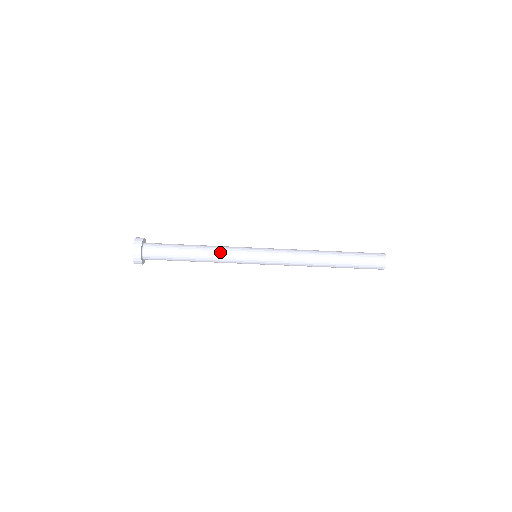
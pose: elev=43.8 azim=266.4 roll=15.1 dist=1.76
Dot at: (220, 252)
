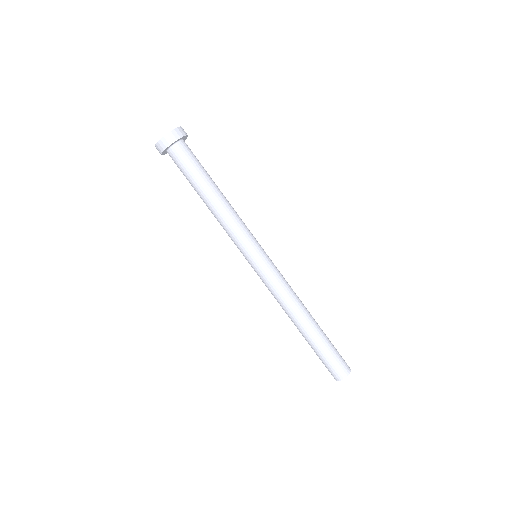
Dot at: occluded
